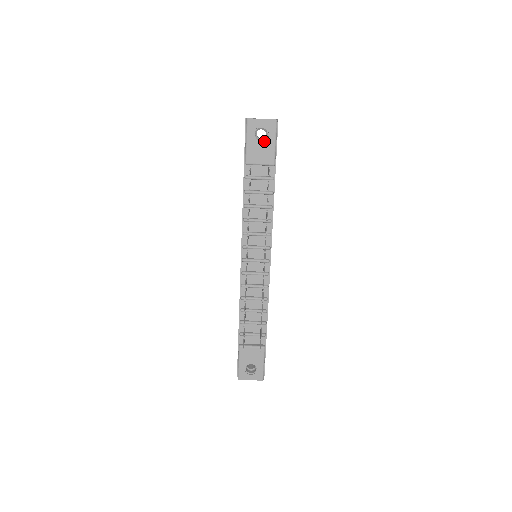
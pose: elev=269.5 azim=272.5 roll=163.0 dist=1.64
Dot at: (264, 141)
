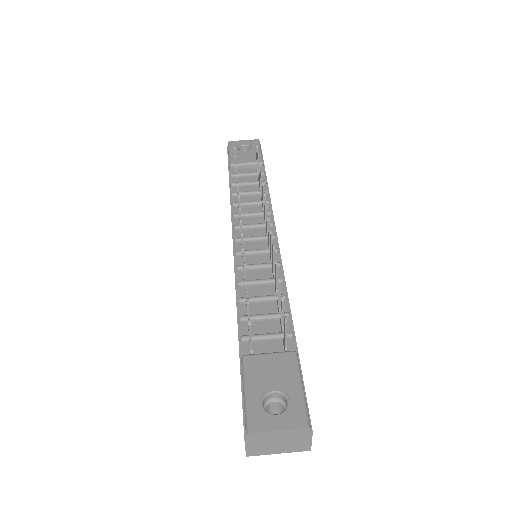
Dot at: occluded
